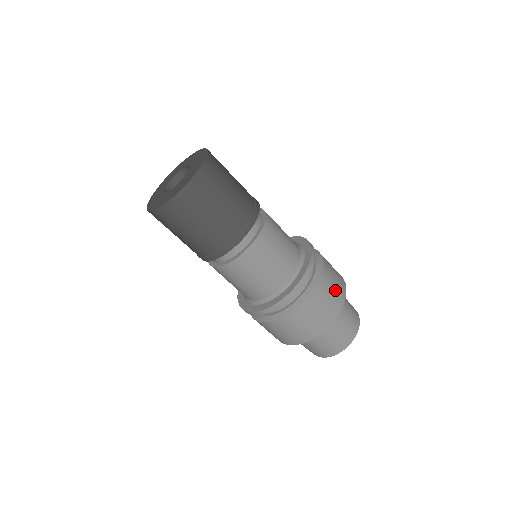
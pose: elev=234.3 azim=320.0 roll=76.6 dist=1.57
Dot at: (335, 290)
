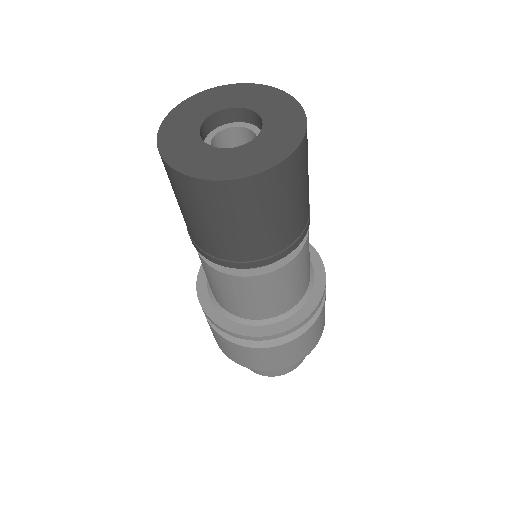
Dot at: (293, 355)
